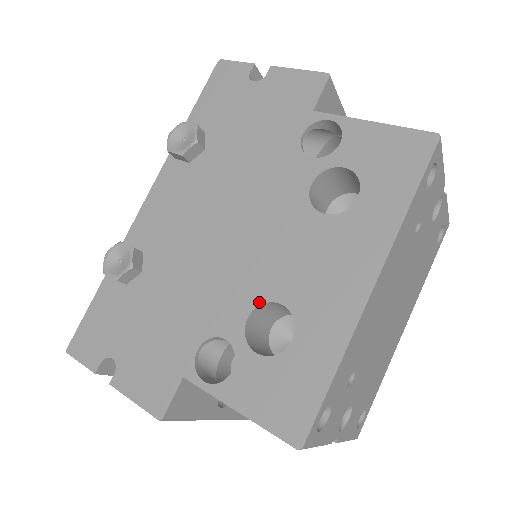
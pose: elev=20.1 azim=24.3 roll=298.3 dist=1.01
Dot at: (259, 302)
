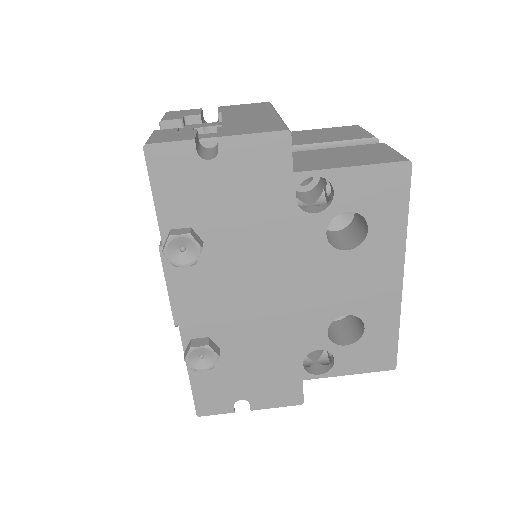
Dot at: (330, 321)
